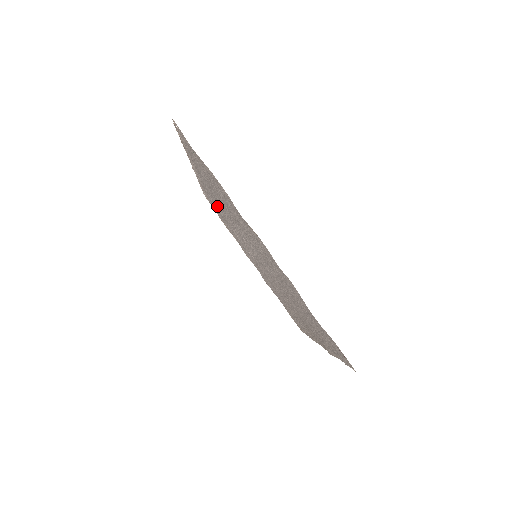
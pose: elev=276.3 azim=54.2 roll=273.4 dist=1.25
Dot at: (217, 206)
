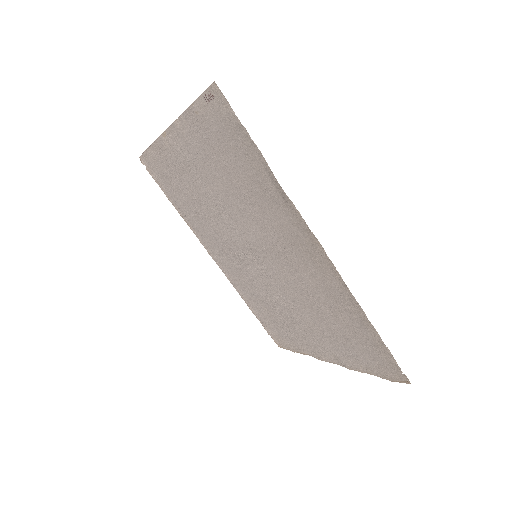
Dot at: (246, 286)
